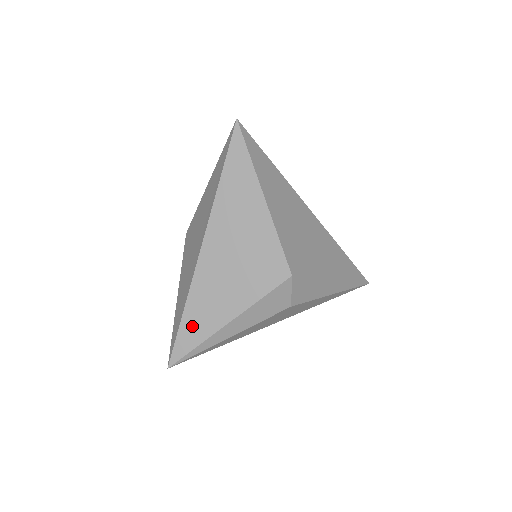
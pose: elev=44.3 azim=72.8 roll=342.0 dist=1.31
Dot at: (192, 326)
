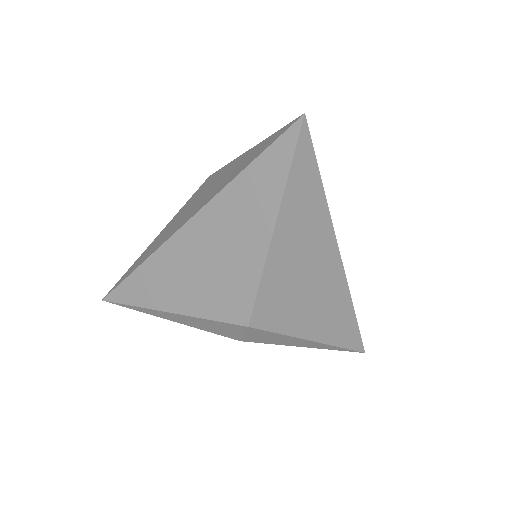
Dot at: (138, 286)
